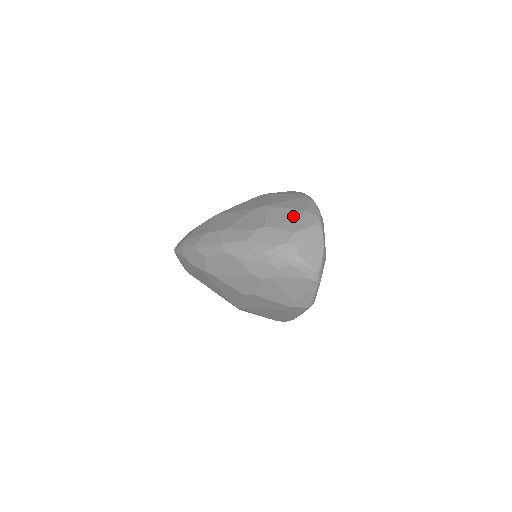
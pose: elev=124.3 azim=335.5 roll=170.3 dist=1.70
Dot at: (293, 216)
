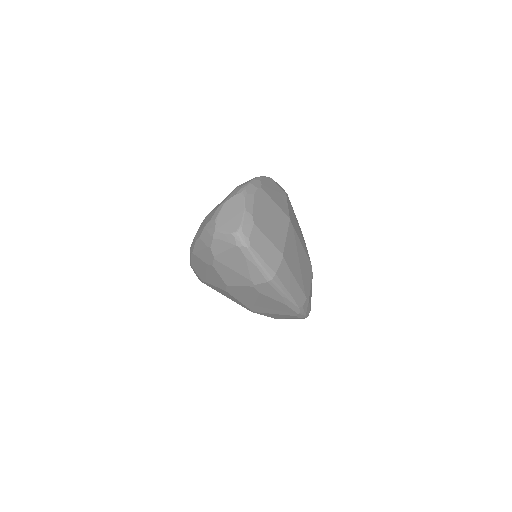
Dot at: occluded
